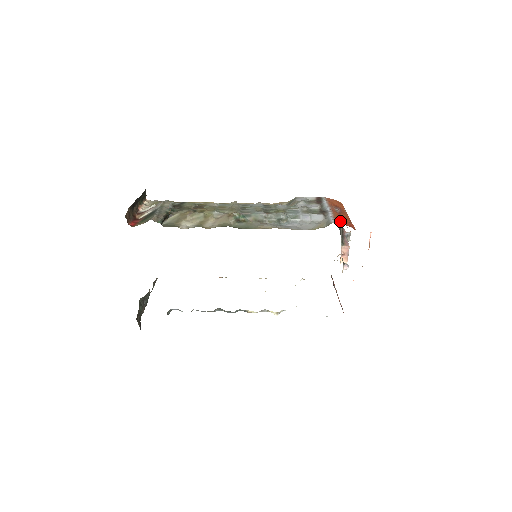
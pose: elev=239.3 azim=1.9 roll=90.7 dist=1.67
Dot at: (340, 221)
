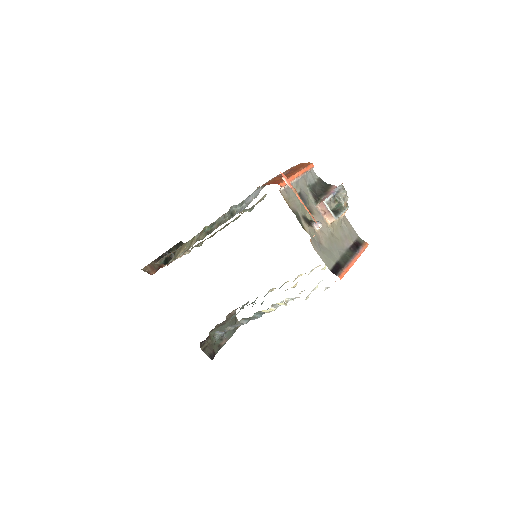
Dot at: occluded
